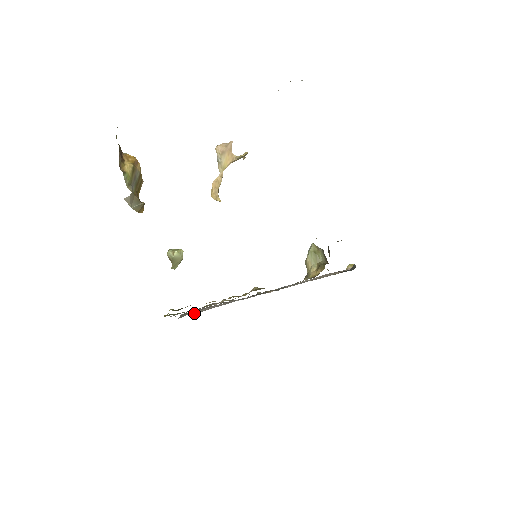
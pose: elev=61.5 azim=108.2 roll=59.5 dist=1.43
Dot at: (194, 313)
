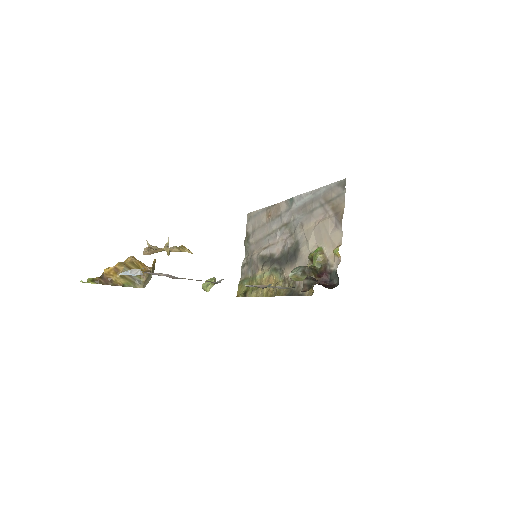
Dot at: (251, 247)
